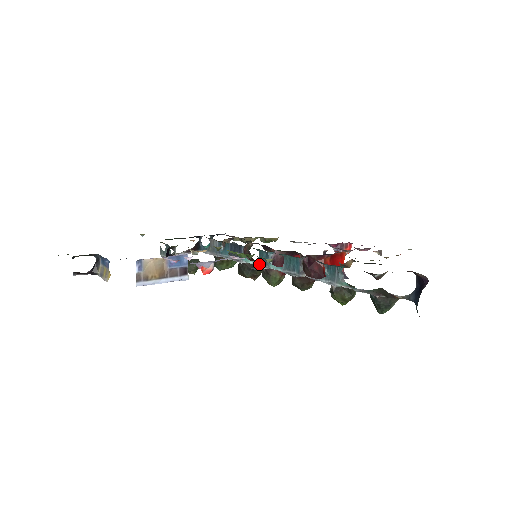
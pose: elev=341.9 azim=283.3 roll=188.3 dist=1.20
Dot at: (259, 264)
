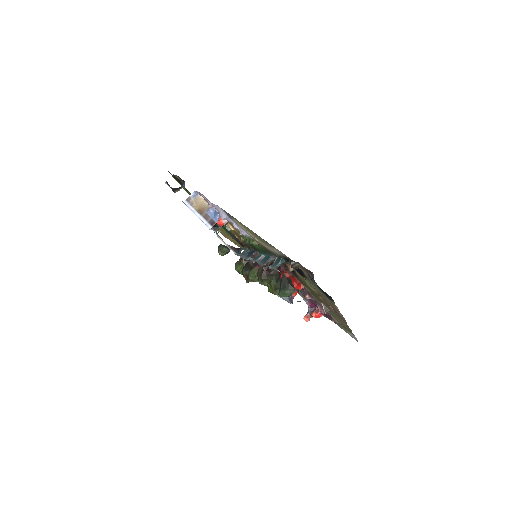
Dot at: (253, 260)
